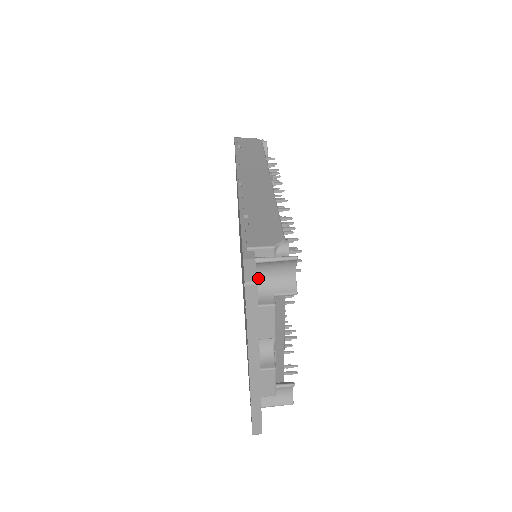
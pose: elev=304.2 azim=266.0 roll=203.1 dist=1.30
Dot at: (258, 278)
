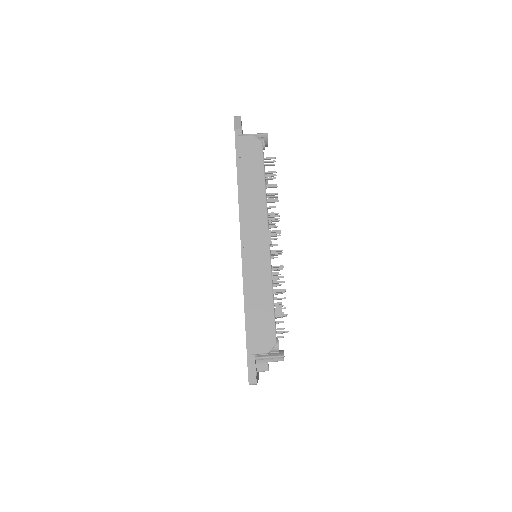
Dot at: occluded
